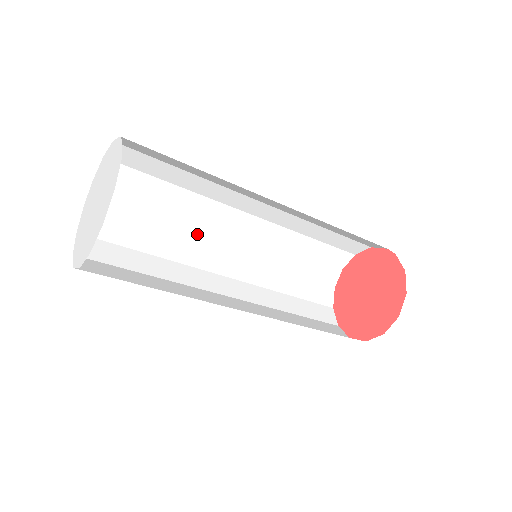
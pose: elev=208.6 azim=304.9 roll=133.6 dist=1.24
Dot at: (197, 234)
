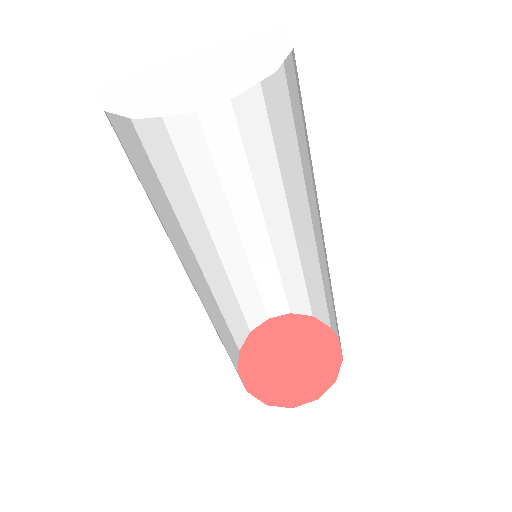
Dot at: (203, 187)
